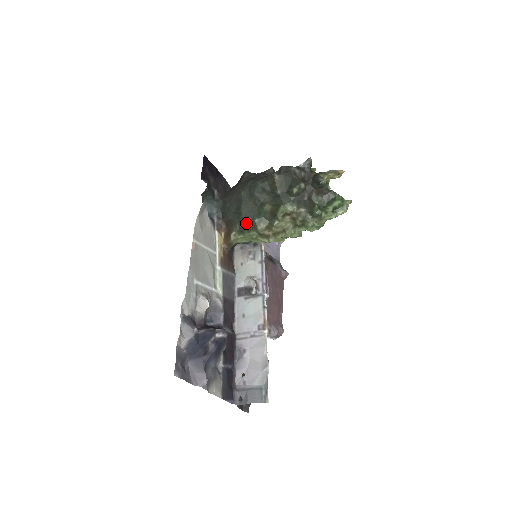
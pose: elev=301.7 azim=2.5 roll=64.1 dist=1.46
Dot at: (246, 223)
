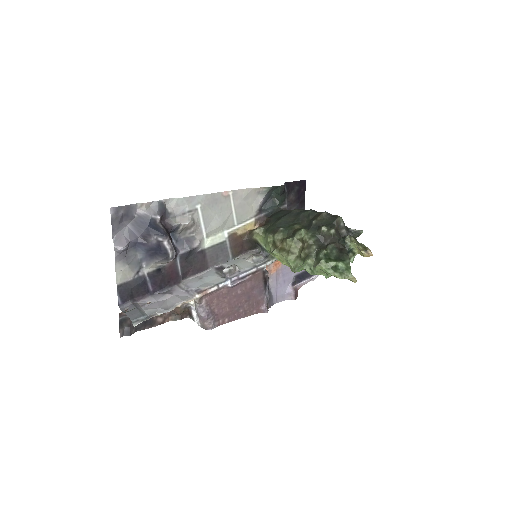
Dot at: (275, 227)
